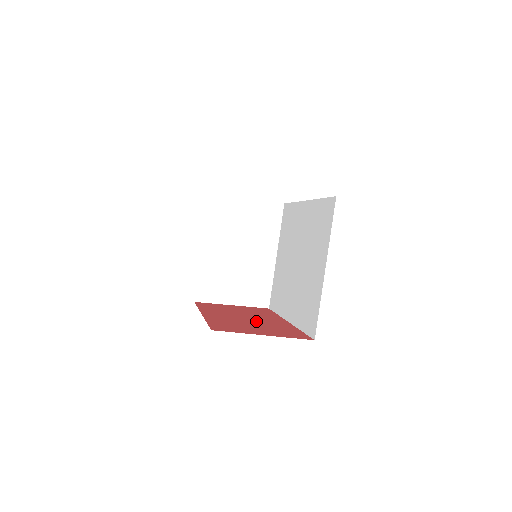
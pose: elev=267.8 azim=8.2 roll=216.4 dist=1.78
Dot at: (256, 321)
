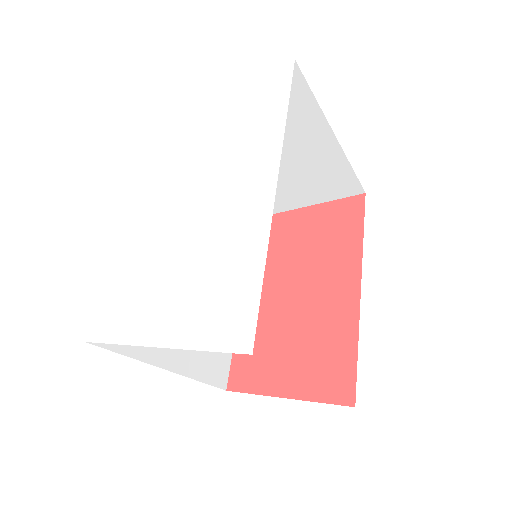
Dot at: (305, 311)
